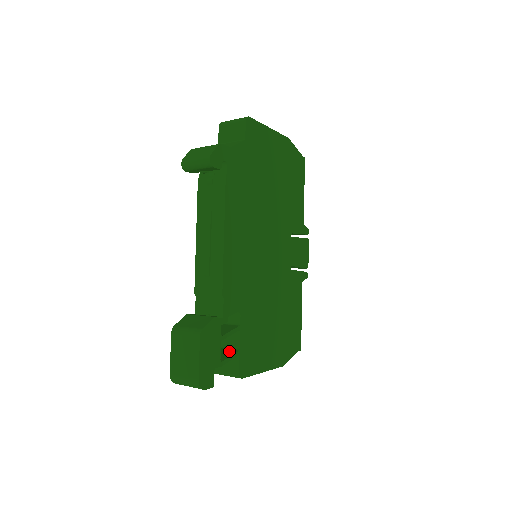
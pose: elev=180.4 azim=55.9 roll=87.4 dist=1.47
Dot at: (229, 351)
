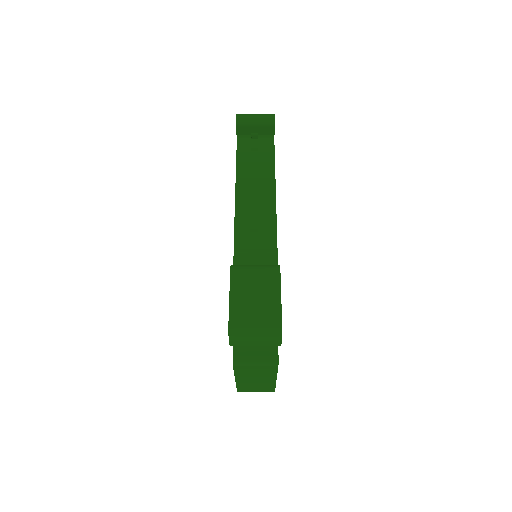
Dot at: occluded
